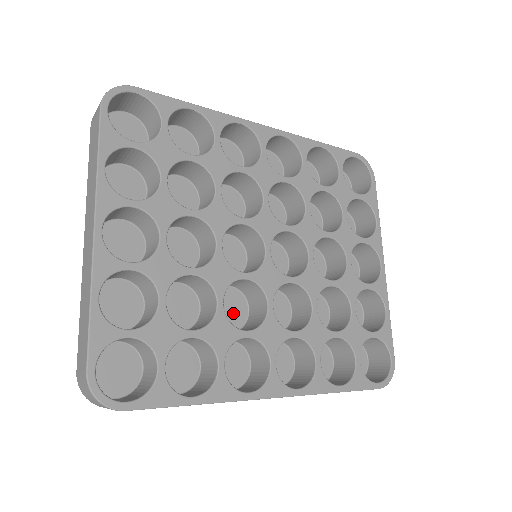
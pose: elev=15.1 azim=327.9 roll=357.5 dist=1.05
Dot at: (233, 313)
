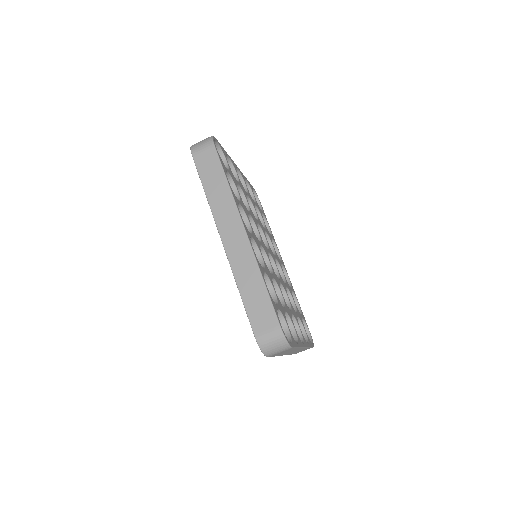
Dot at: occluded
